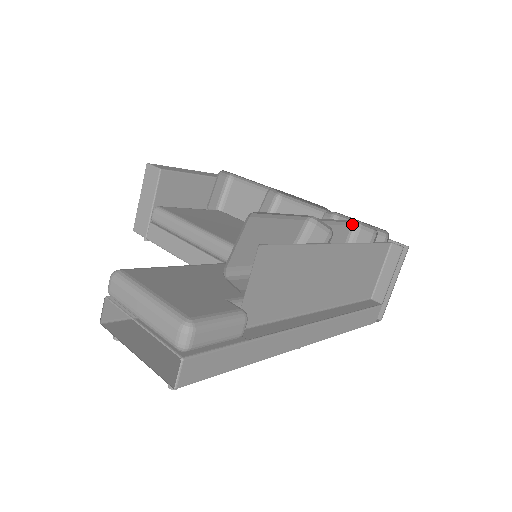
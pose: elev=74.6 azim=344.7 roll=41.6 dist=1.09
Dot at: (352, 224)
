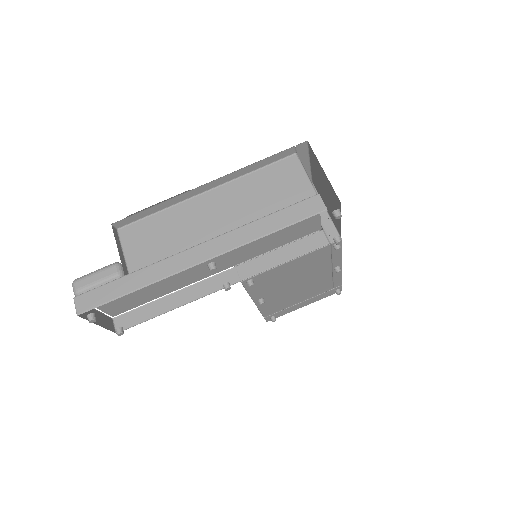
Dot at: occluded
